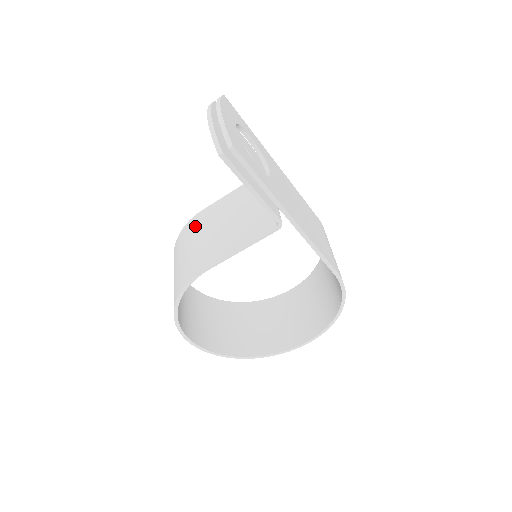
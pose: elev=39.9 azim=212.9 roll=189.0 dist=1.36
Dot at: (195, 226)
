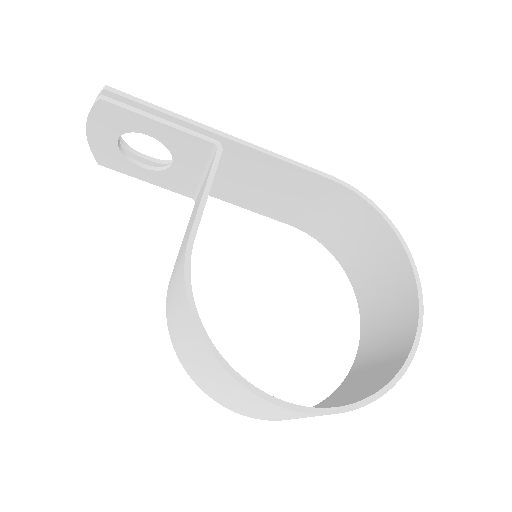
Dot at: (170, 284)
